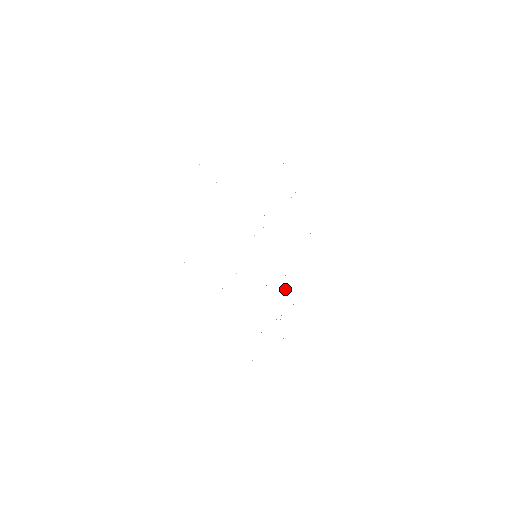
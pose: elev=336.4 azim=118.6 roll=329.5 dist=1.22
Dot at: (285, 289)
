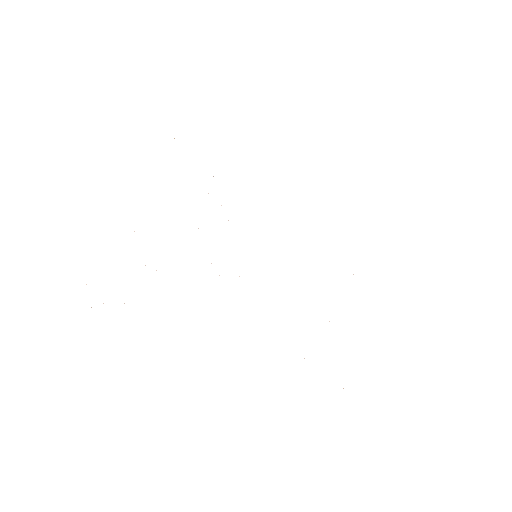
Dot at: occluded
